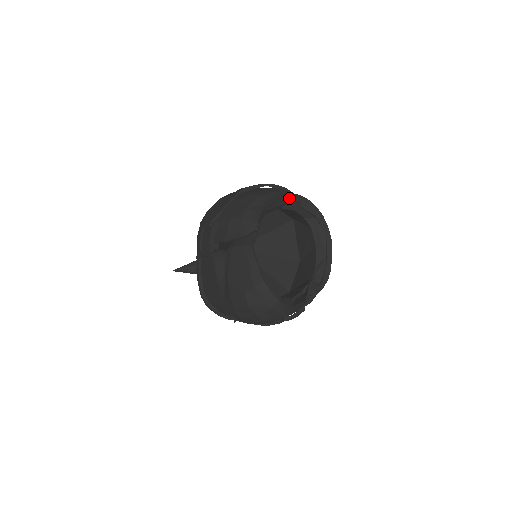
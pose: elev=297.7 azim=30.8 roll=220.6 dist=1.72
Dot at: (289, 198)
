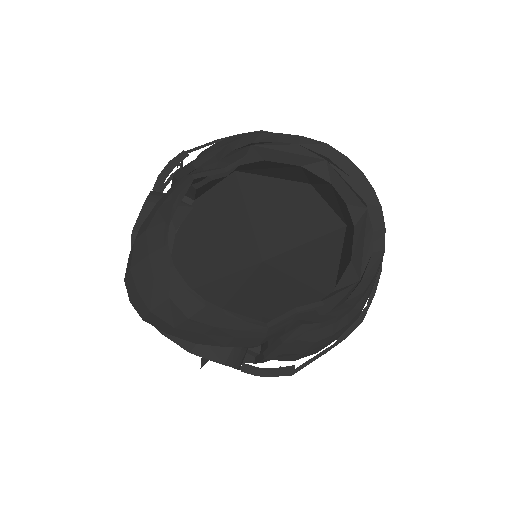
Dot at: (318, 149)
